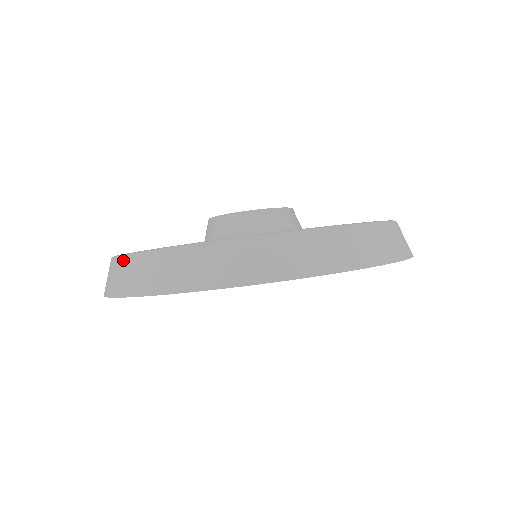
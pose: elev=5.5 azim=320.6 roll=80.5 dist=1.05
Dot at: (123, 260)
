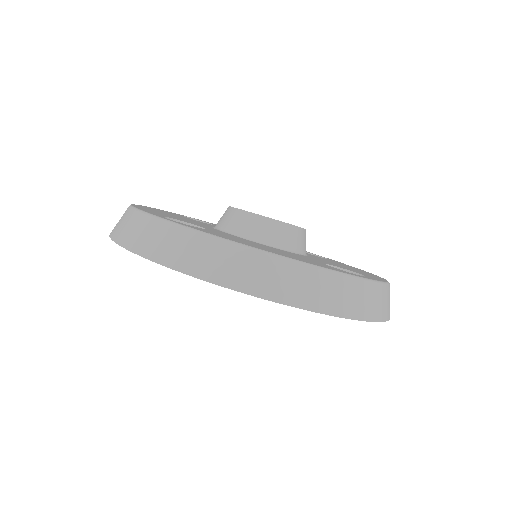
Dot at: (154, 221)
